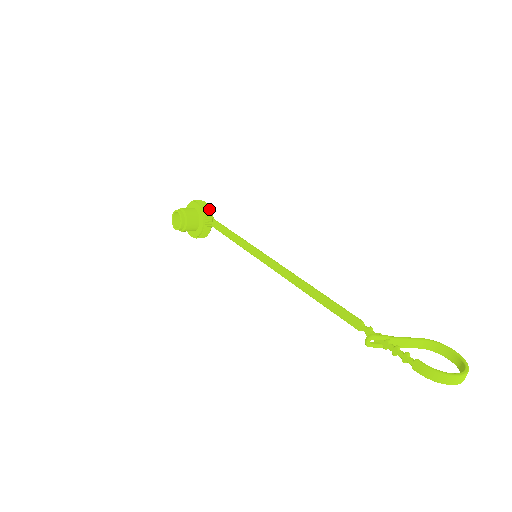
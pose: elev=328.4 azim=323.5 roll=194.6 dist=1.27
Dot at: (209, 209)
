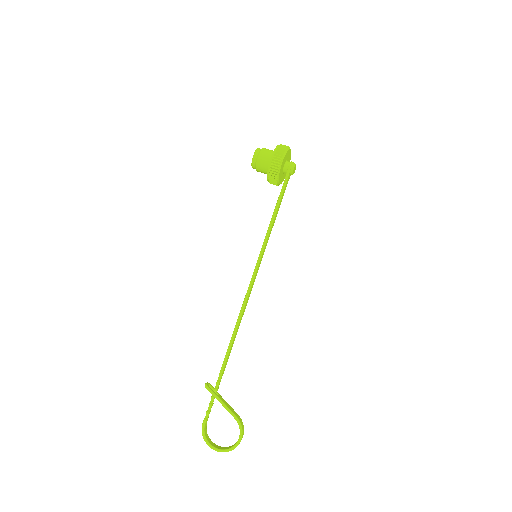
Dot at: (276, 174)
